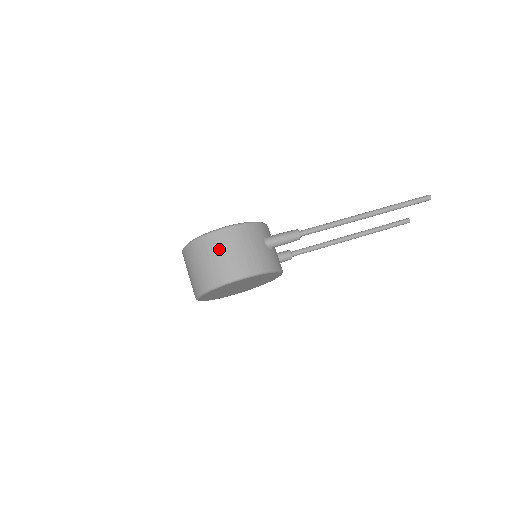
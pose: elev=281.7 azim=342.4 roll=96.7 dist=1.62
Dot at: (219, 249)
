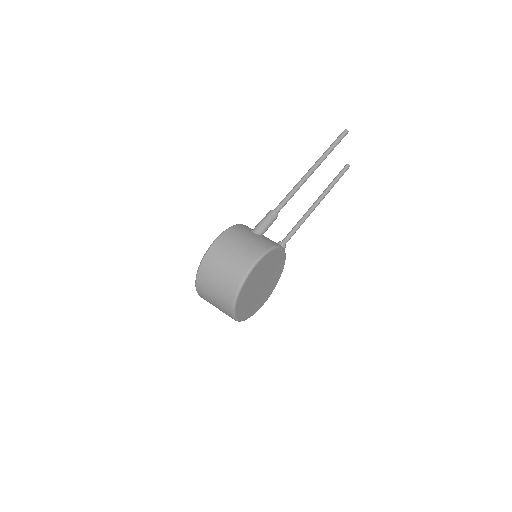
Dot at: (222, 257)
